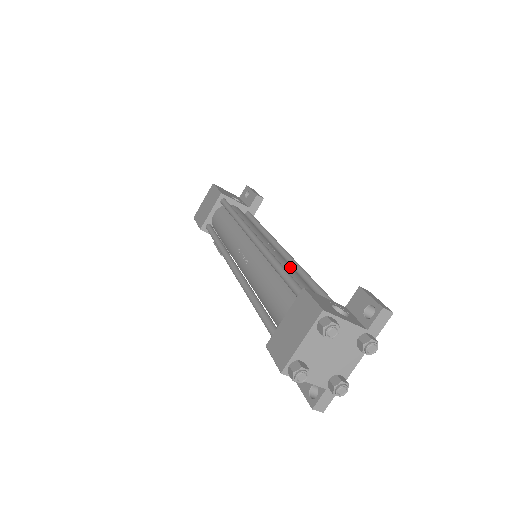
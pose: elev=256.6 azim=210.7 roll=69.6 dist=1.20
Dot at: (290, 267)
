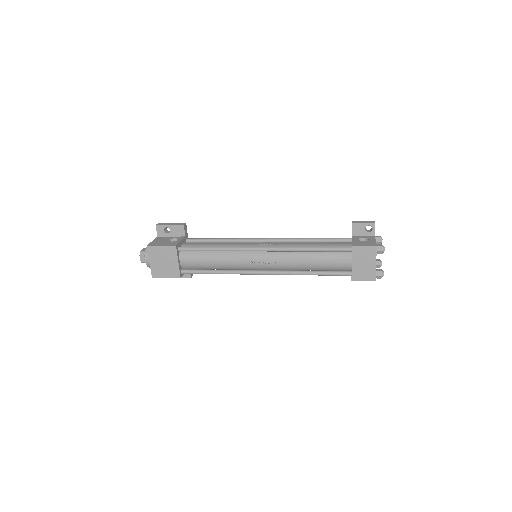
Dot at: (302, 244)
